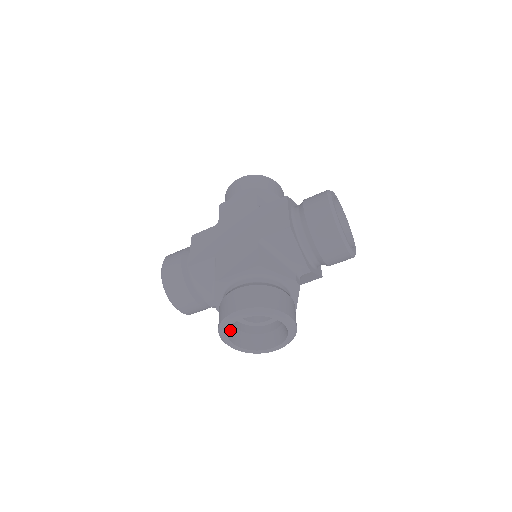
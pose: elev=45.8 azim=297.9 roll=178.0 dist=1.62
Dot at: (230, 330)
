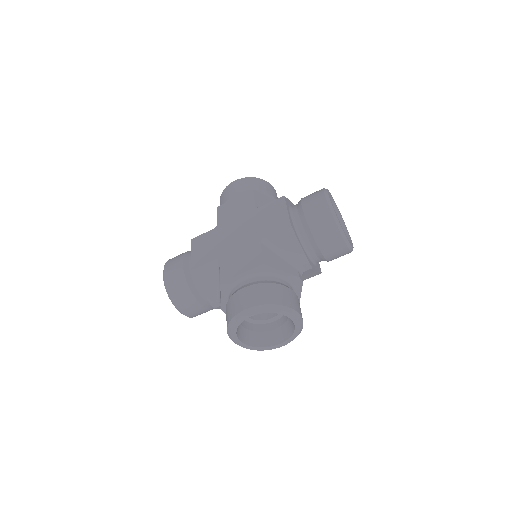
Dot at: (238, 329)
